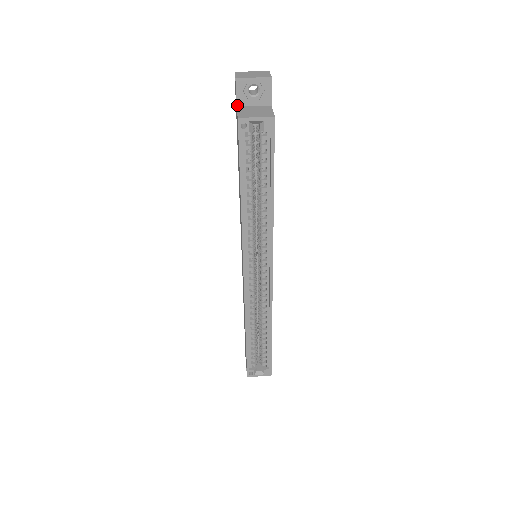
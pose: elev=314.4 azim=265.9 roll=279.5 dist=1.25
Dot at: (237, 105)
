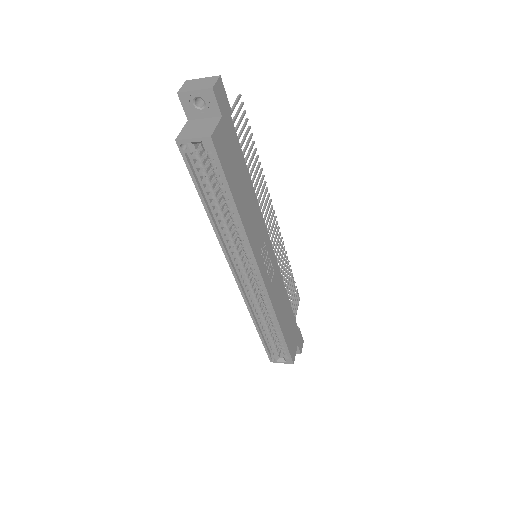
Dot at: (188, 119)
